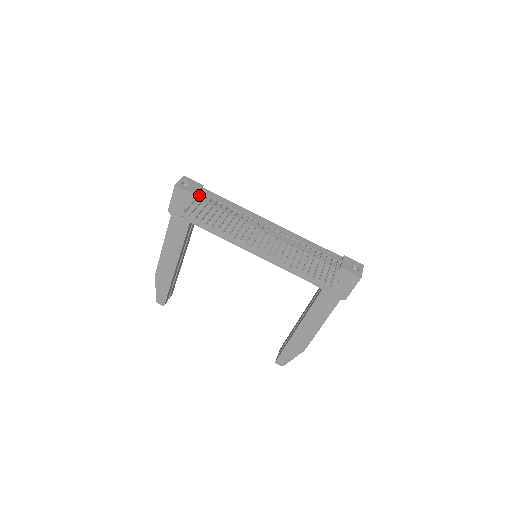
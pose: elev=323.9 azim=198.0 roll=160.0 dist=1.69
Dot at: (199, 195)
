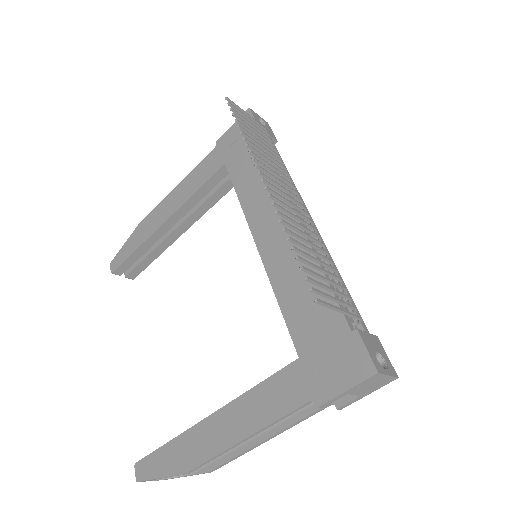
Dot at: (262, 125)
